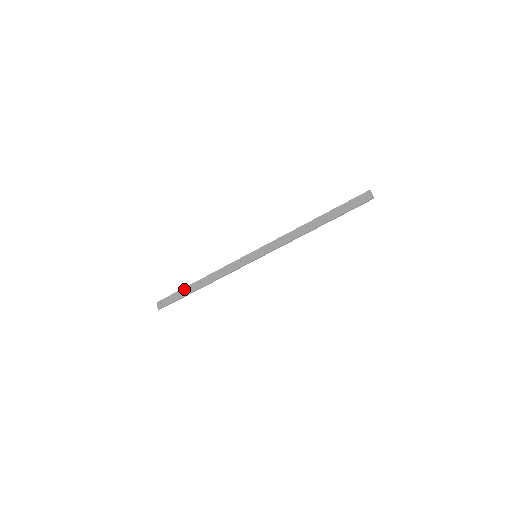
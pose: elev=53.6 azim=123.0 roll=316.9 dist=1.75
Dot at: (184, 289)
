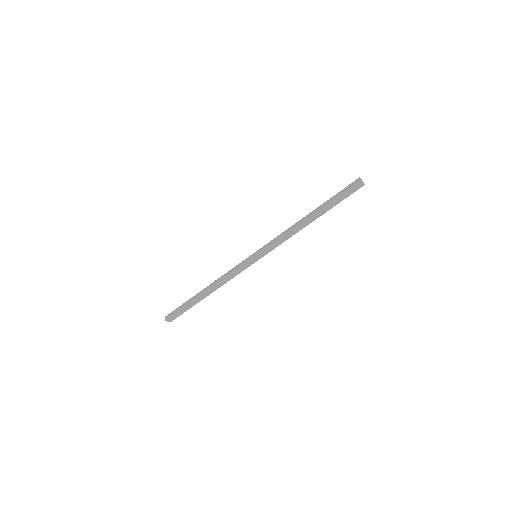
Dot at: (191, 298)
